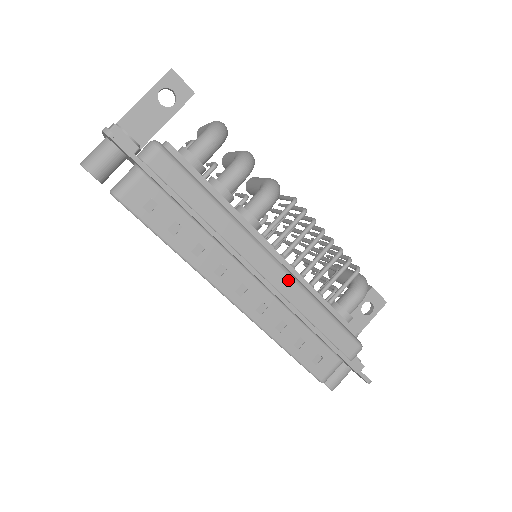
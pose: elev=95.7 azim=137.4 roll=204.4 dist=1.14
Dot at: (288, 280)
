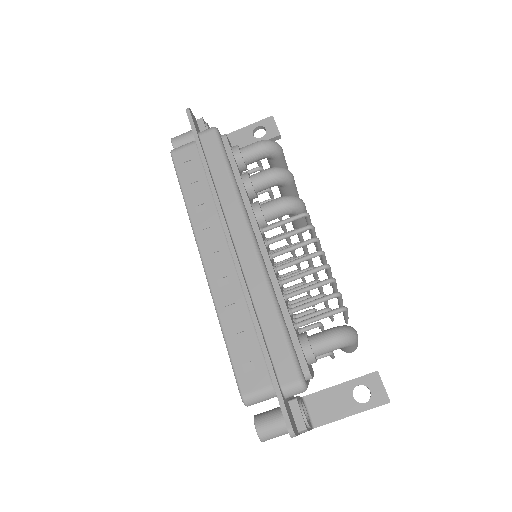
Dot at: (257, 265)
